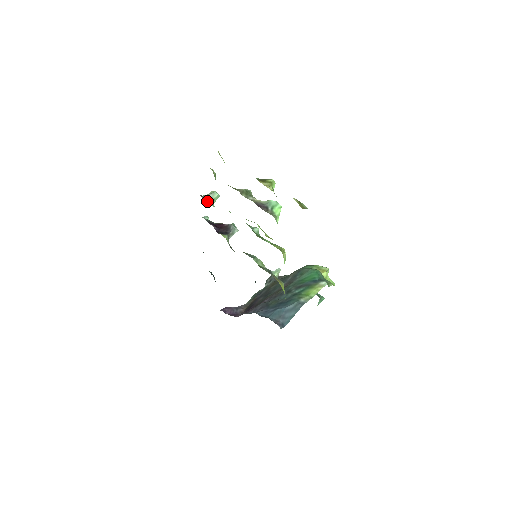
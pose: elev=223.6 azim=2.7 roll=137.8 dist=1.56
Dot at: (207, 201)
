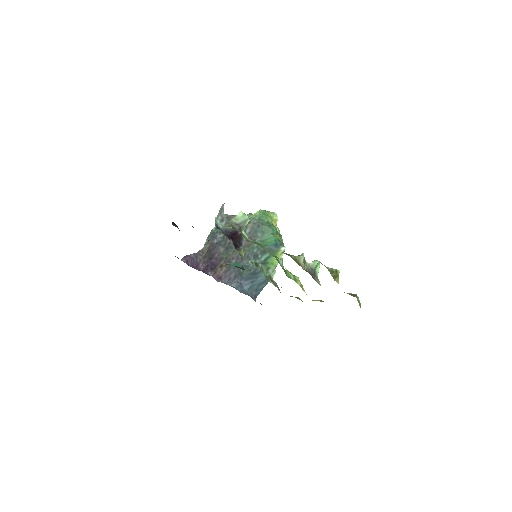
Dot at: (241, 231)
